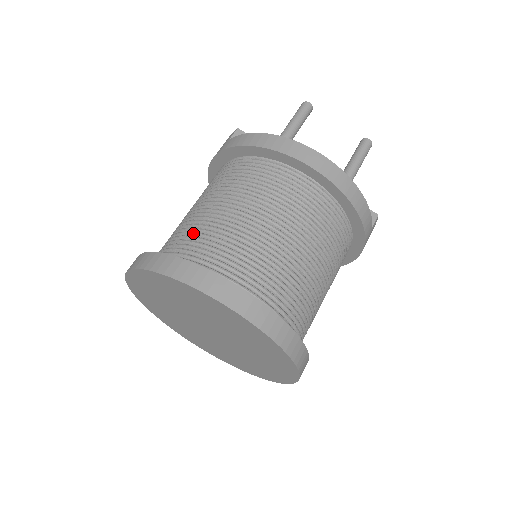
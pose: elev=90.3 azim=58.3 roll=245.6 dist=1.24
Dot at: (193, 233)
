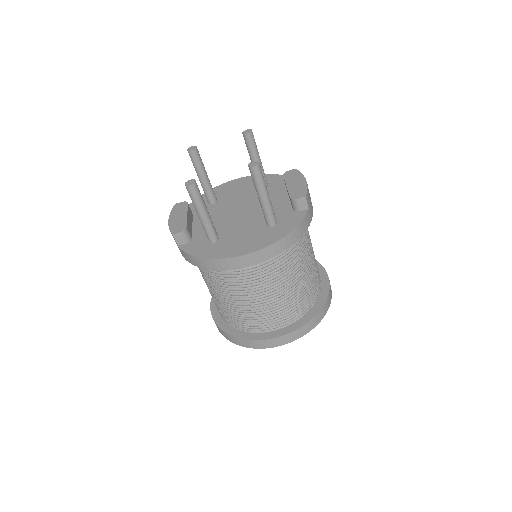
Dot at: (228, 314)
